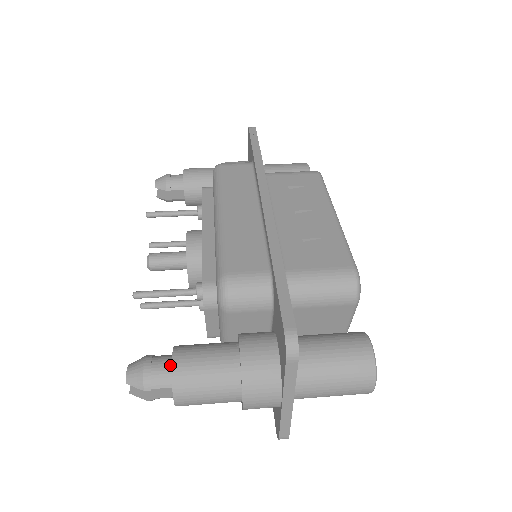
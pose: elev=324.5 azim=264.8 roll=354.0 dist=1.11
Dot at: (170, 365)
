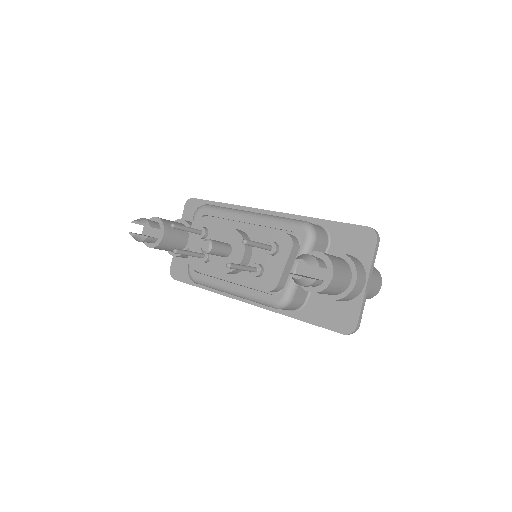
Dot at: (318, 258)
